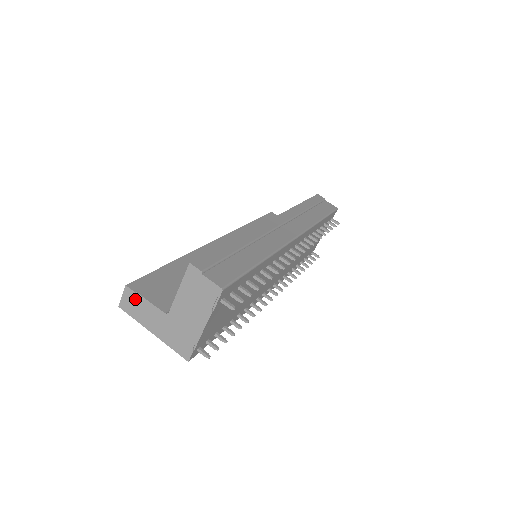
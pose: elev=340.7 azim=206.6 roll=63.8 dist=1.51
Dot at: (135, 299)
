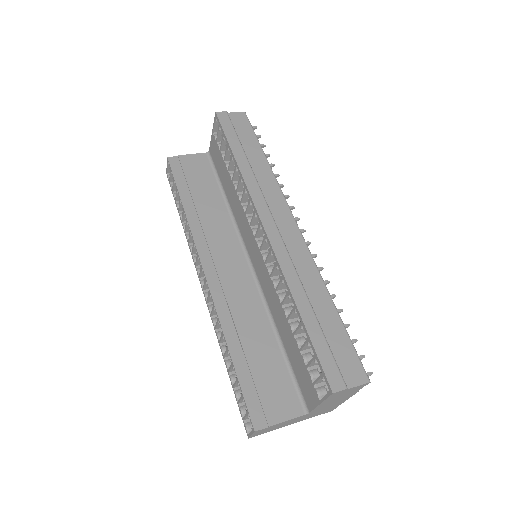
Dot at: (268, 429)
